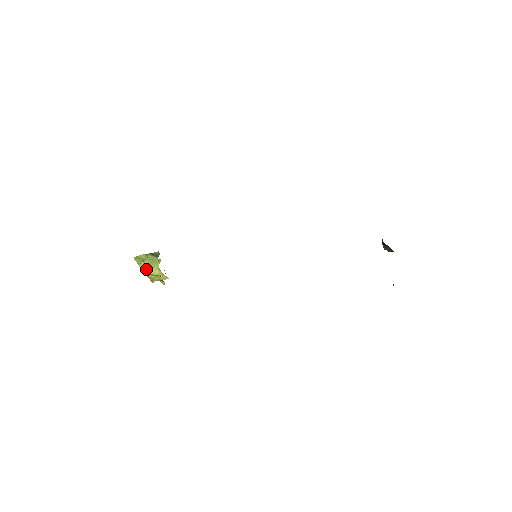
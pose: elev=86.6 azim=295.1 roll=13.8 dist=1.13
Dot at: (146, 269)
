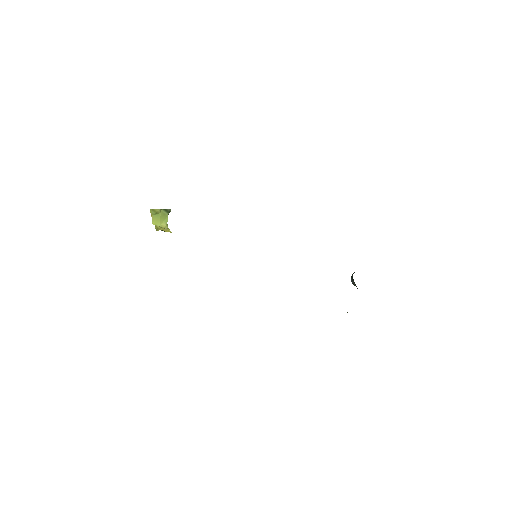
Dot at: (156, 221)
